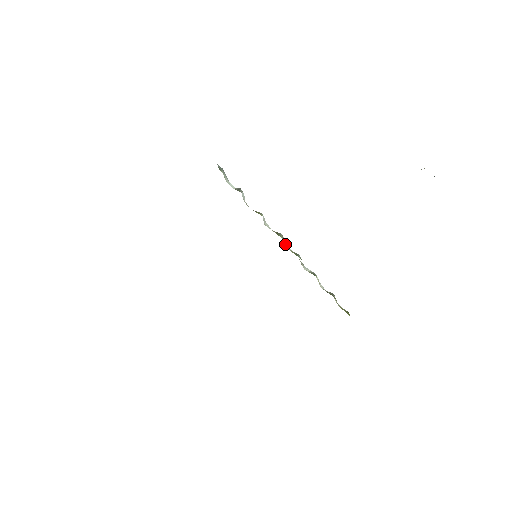
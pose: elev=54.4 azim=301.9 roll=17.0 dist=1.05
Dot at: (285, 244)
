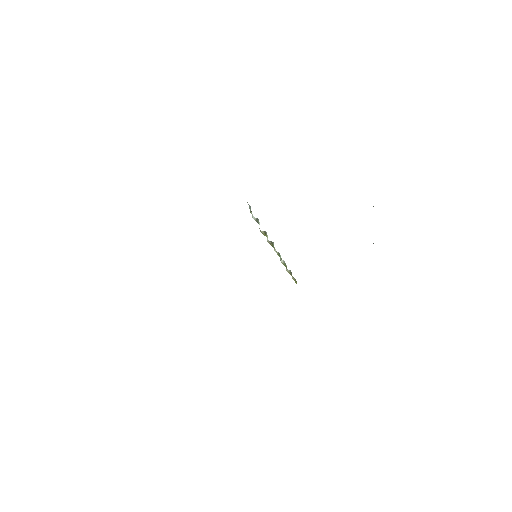
Dot at: occluded
